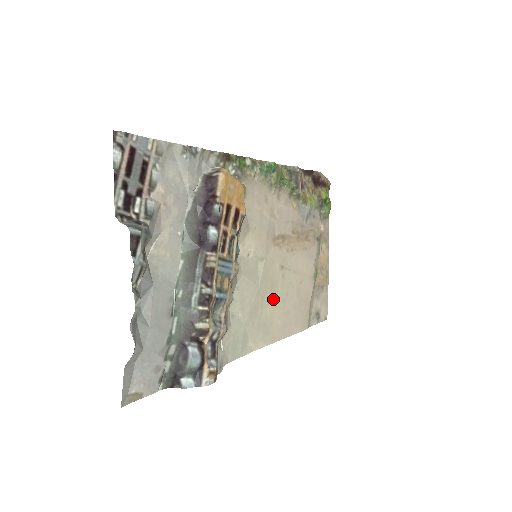
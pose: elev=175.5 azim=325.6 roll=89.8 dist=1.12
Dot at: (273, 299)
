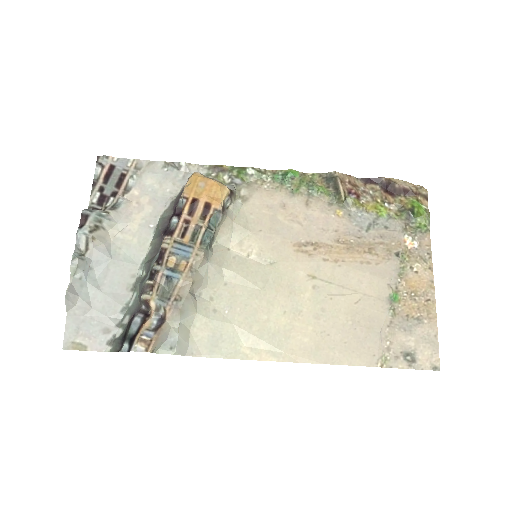
Dot at: (293, 310)
